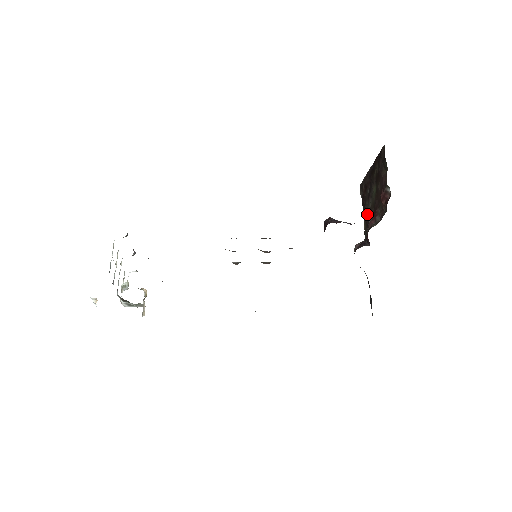
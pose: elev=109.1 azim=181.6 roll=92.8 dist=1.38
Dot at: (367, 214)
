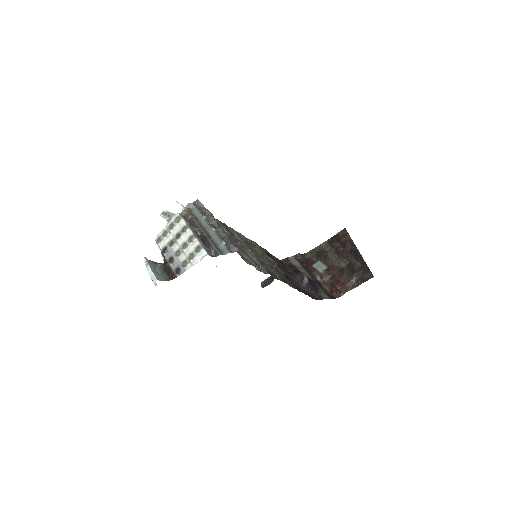
Dot at: (325, 254)
